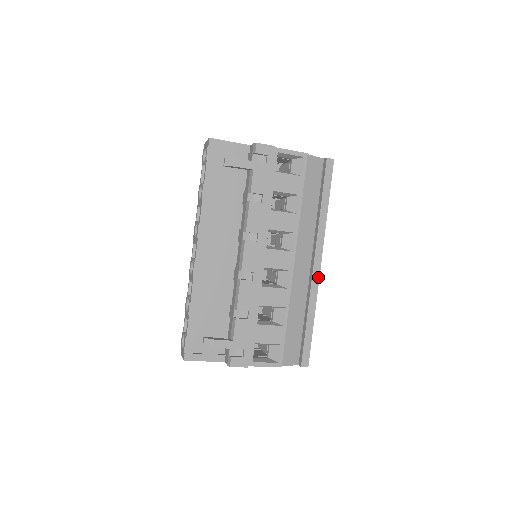
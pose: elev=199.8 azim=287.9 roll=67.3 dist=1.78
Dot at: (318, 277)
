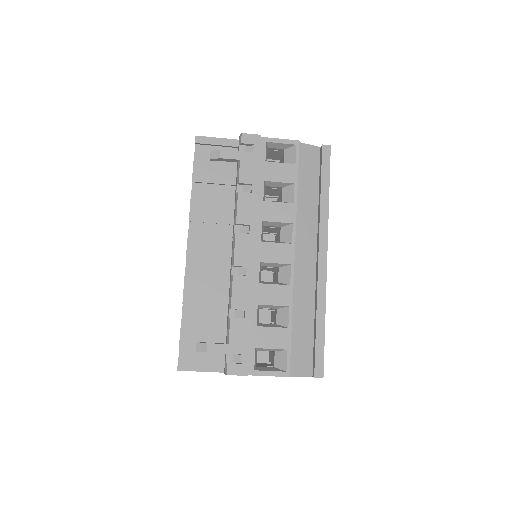
Dot at: (325, 272)
